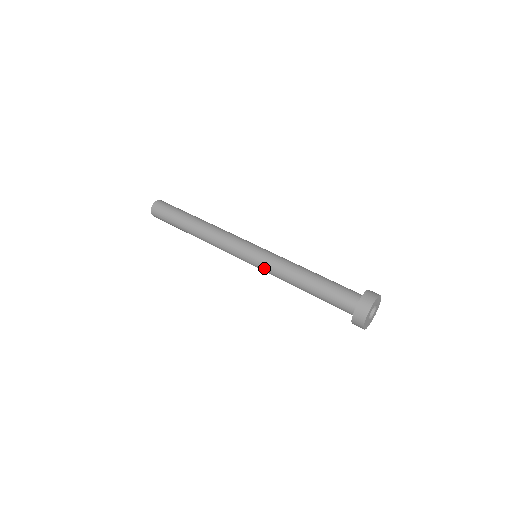
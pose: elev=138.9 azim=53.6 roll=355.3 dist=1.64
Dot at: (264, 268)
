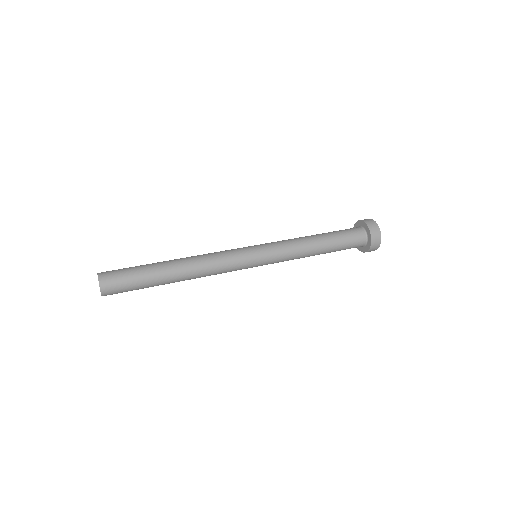
Dot at: (276, 251)
